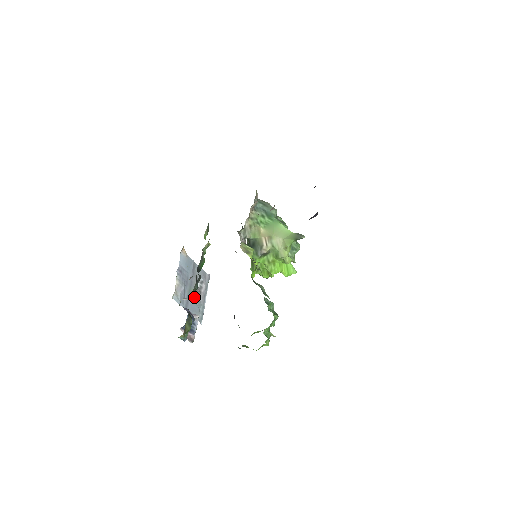
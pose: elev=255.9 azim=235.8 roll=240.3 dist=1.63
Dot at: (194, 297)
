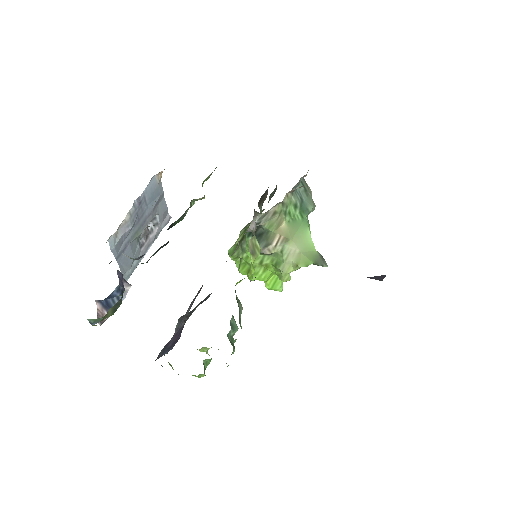
Dot at: (136, 243)
